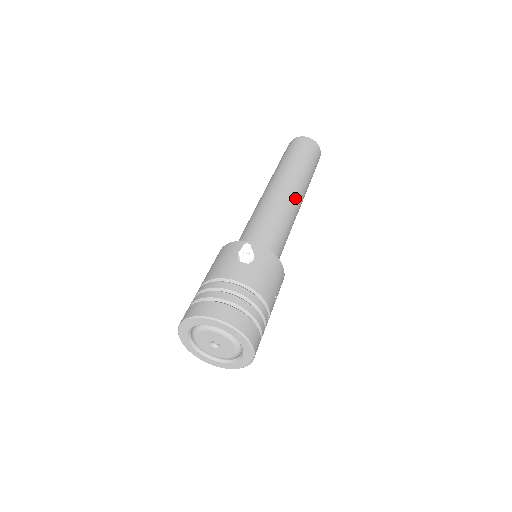
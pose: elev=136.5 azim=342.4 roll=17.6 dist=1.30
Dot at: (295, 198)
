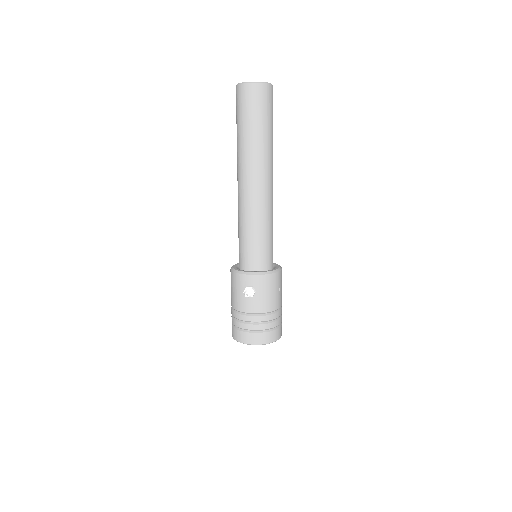
Dot at: (265, 189)
